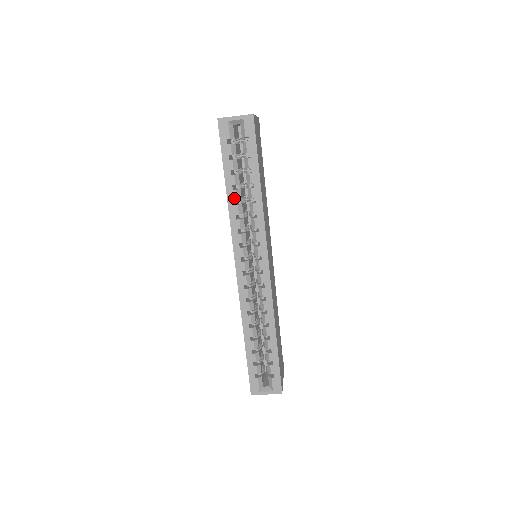
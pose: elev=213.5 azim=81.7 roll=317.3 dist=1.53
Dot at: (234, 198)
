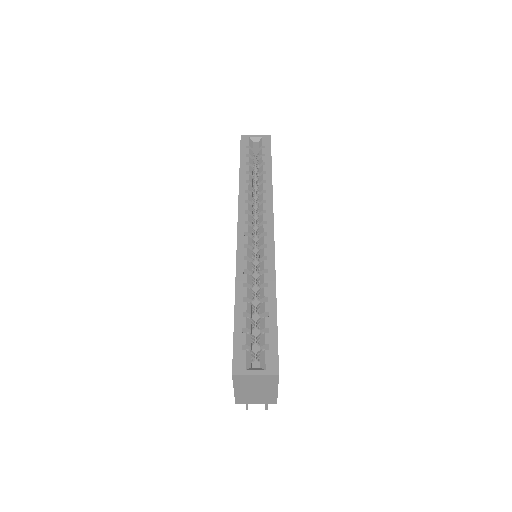
Dot at: (246, 179)
